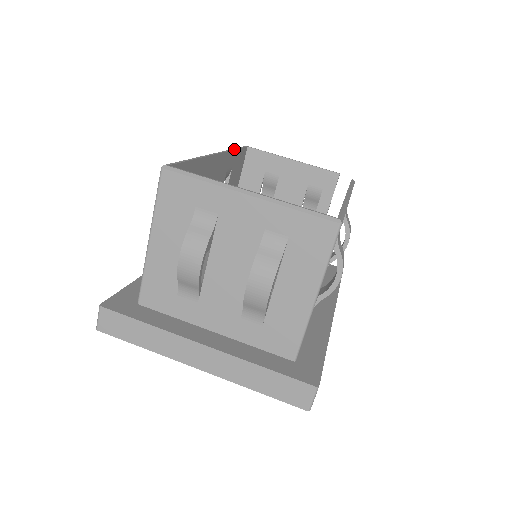
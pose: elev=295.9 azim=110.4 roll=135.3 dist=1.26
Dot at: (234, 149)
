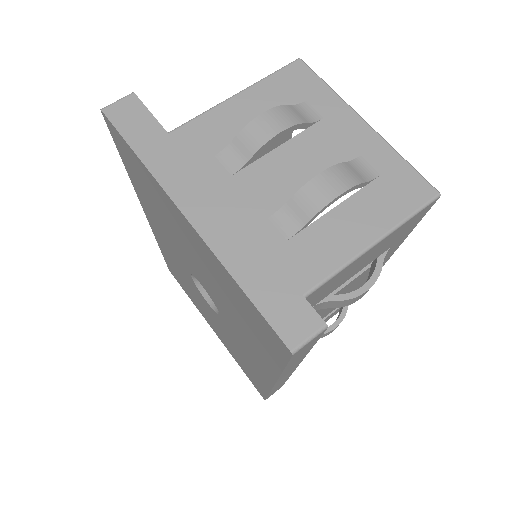
Dot at: occluded
